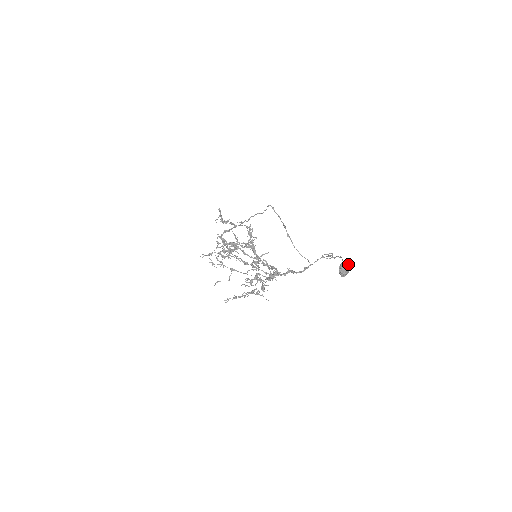
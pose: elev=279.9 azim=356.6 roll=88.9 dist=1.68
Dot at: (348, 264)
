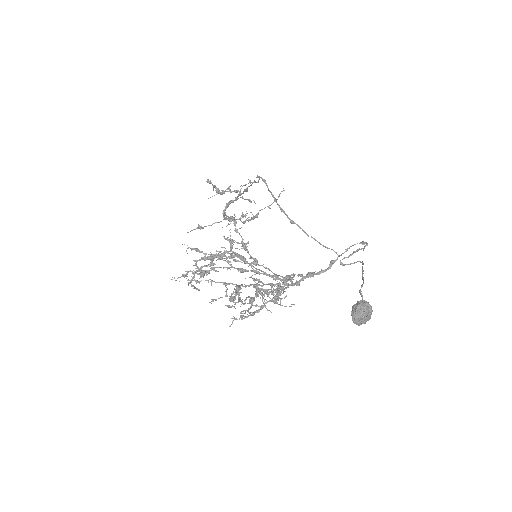
Dot at: (366, 305)
